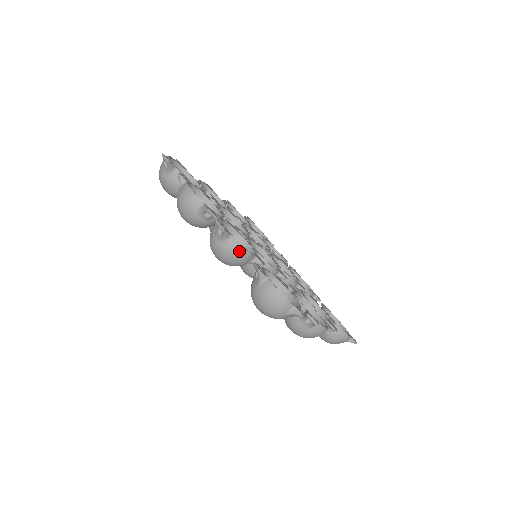
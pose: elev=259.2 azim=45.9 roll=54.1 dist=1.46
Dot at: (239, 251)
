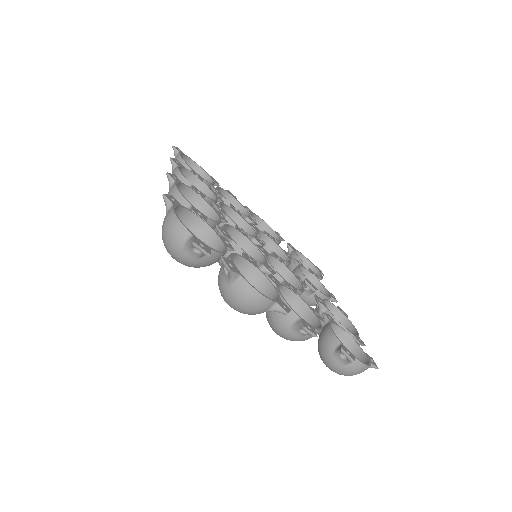
Dot at: occluded
